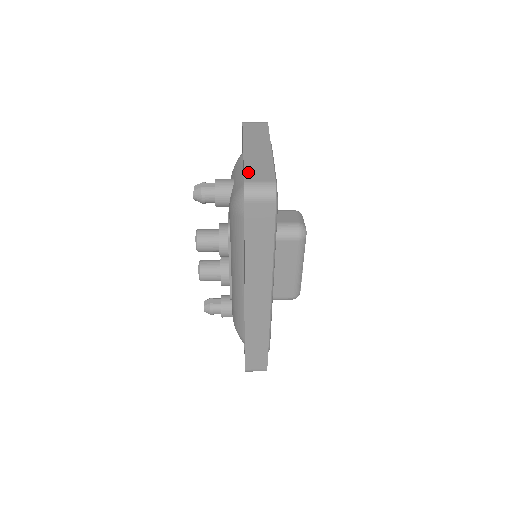
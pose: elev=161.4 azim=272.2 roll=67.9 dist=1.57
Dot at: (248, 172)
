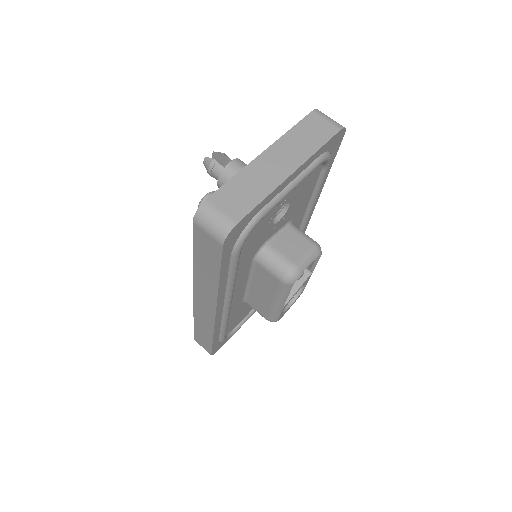
Dot at: (226, 189)
